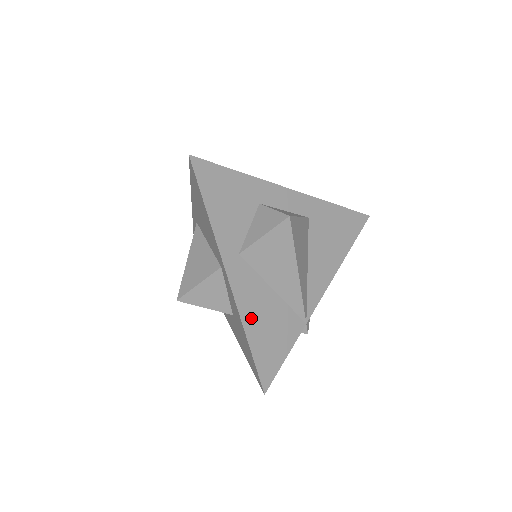
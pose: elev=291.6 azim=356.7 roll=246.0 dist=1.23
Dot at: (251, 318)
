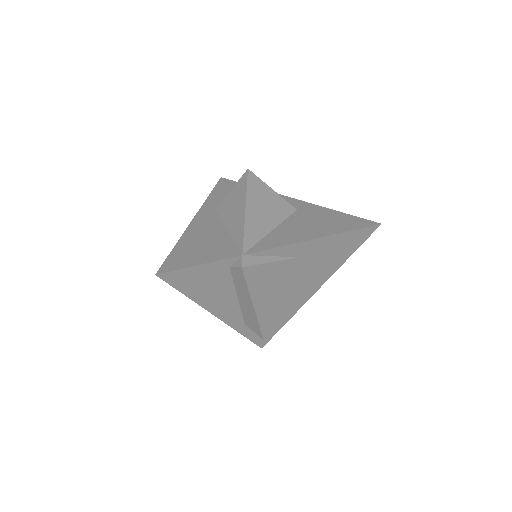
Dot at: (193, 235)
